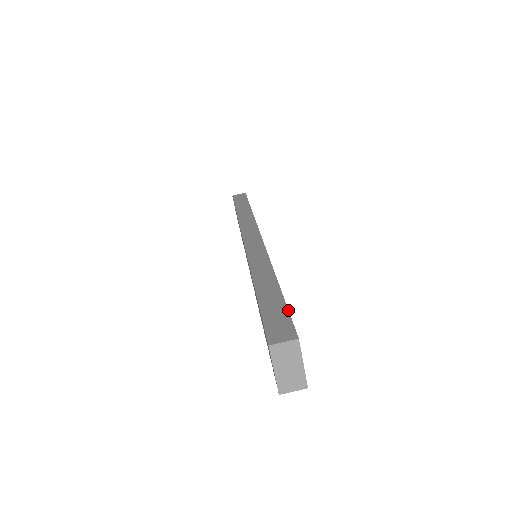
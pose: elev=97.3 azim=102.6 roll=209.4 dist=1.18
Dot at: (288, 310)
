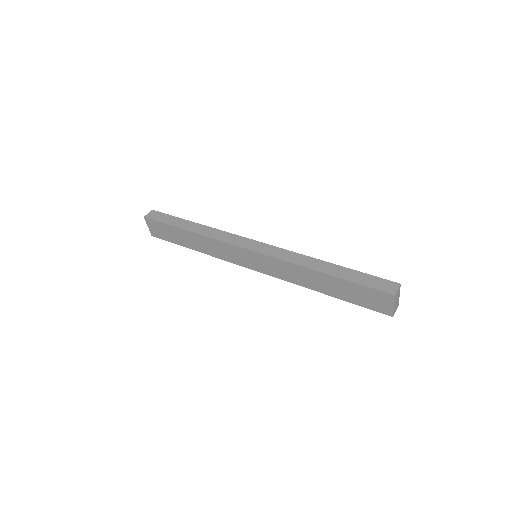
Dot at: (370, 275)
